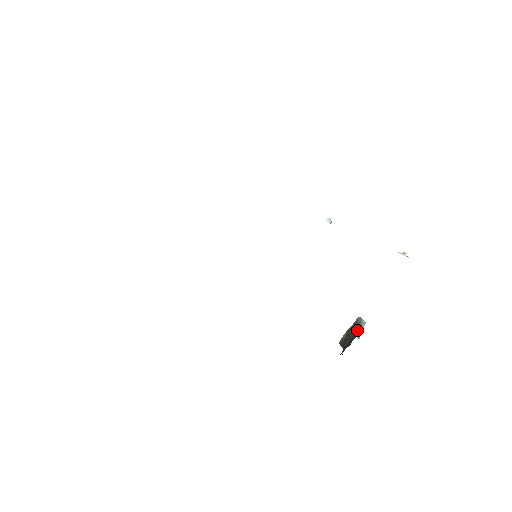
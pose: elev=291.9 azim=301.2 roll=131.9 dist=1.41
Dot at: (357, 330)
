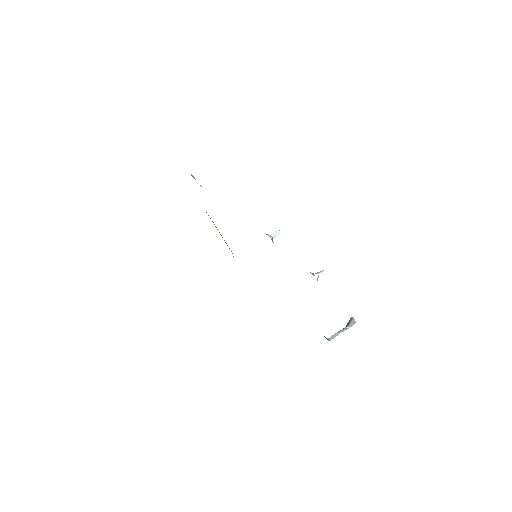
Dot at: occluded
